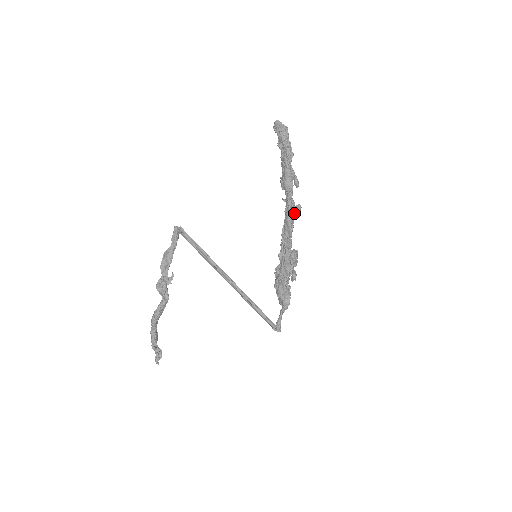
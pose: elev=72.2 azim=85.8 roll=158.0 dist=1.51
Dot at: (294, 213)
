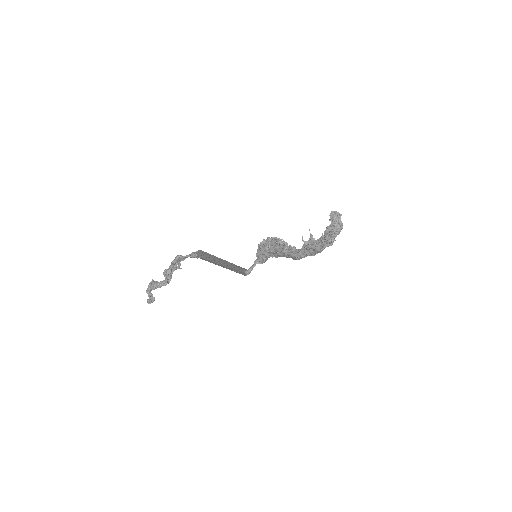
Dot at: occluded
